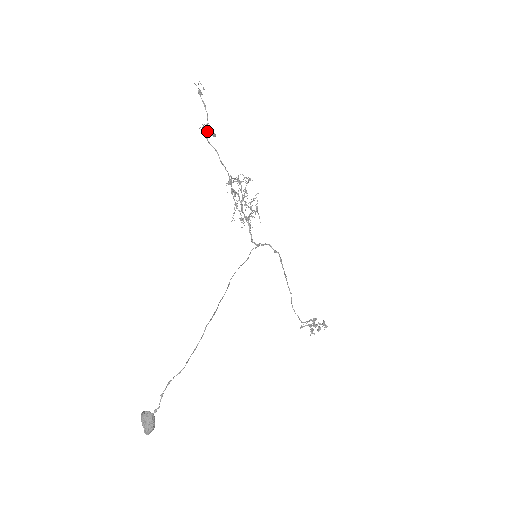
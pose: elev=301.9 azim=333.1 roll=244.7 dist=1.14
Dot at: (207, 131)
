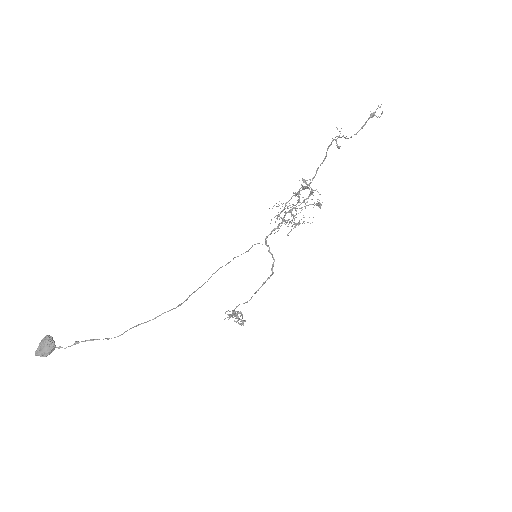
Dot at: occluded
